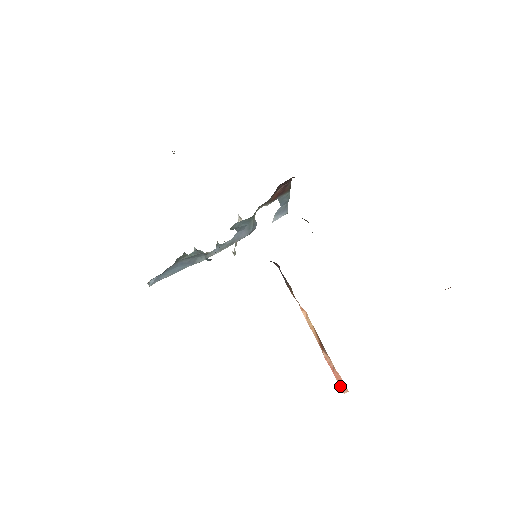
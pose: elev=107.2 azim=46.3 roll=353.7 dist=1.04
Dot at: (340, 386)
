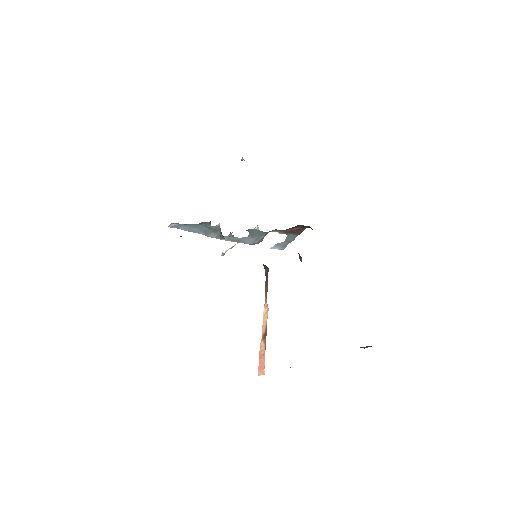
Dot at: (259, 370)
